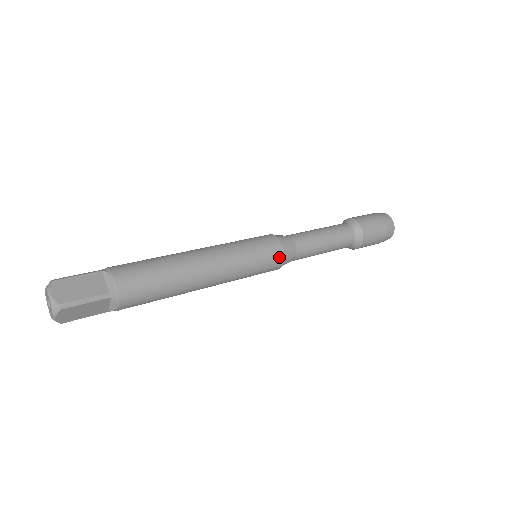
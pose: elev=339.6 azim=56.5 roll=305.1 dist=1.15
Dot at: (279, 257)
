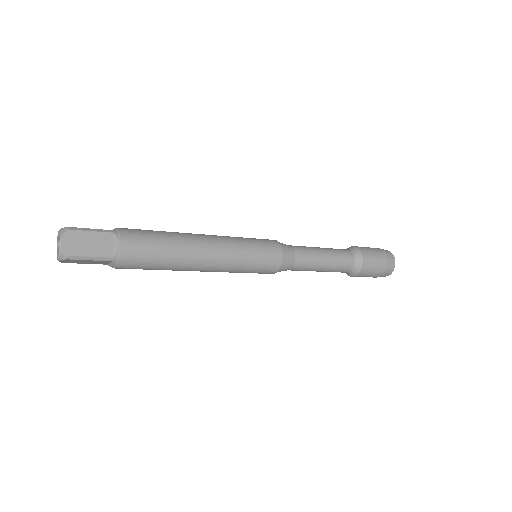
Dot at: (274, 268)
